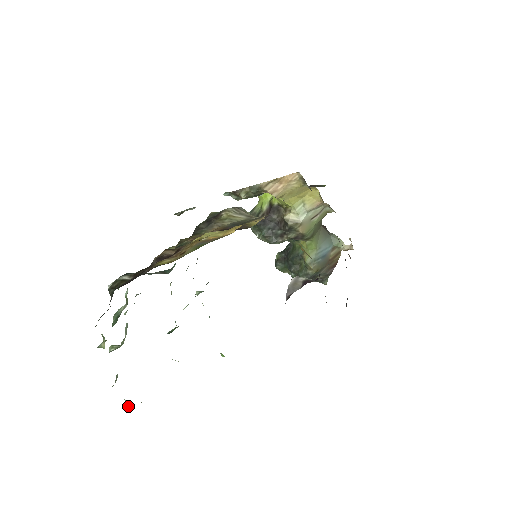
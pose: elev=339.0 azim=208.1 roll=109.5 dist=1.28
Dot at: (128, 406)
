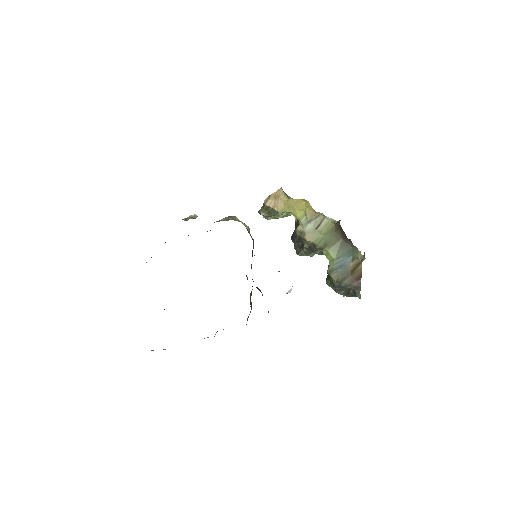
Dot at: occluded
